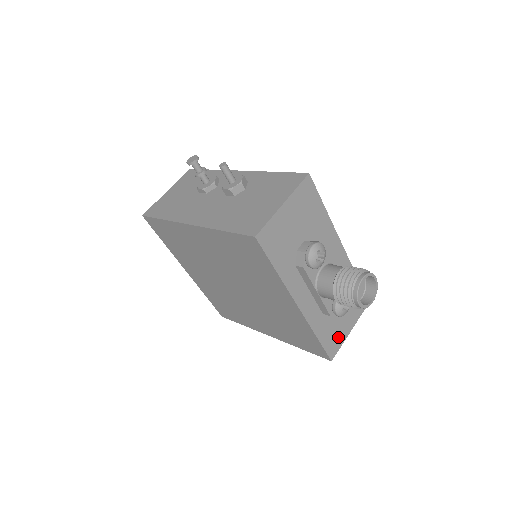
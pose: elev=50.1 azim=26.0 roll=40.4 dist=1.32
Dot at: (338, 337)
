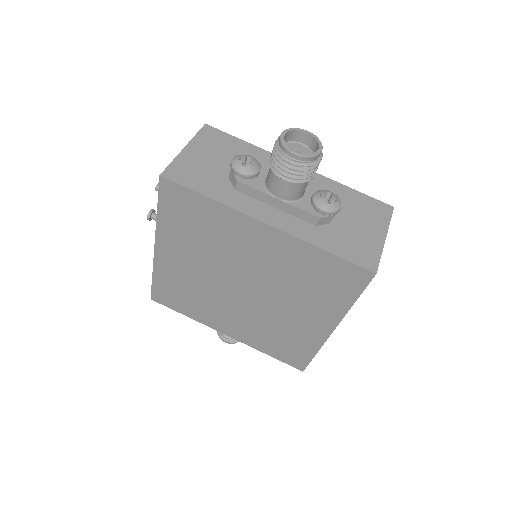
Dot at: (366, 247)
